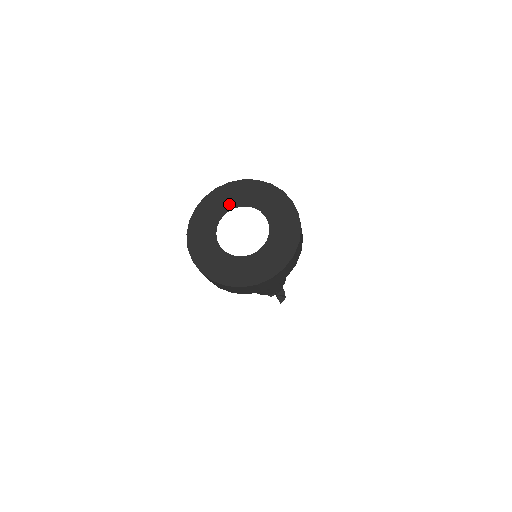
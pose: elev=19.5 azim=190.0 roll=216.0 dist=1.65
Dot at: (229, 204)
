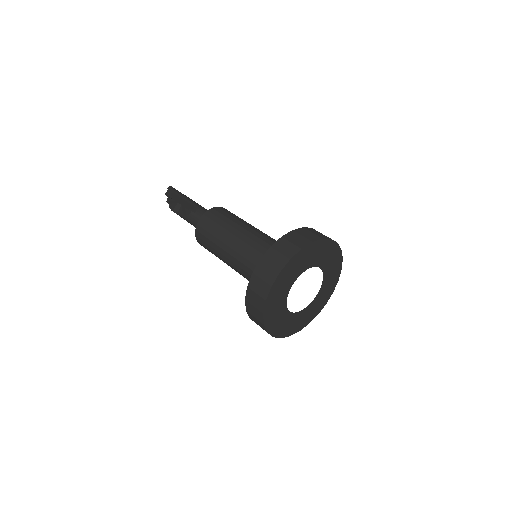
Dot at: (282, 301)
